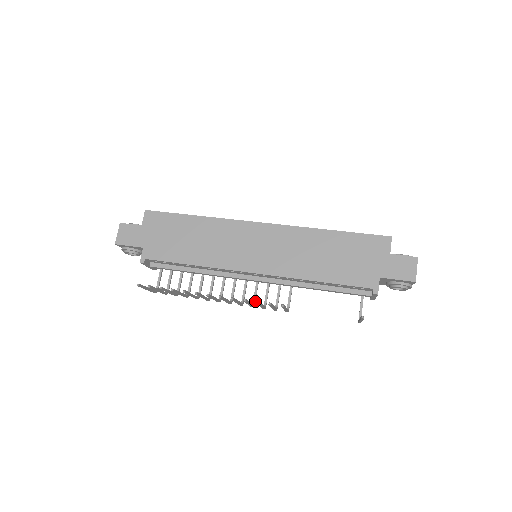
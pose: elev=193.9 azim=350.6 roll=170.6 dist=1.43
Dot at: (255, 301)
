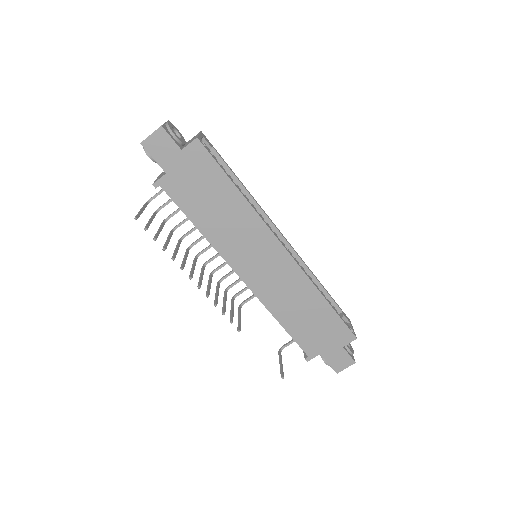
Dot at: occluded
